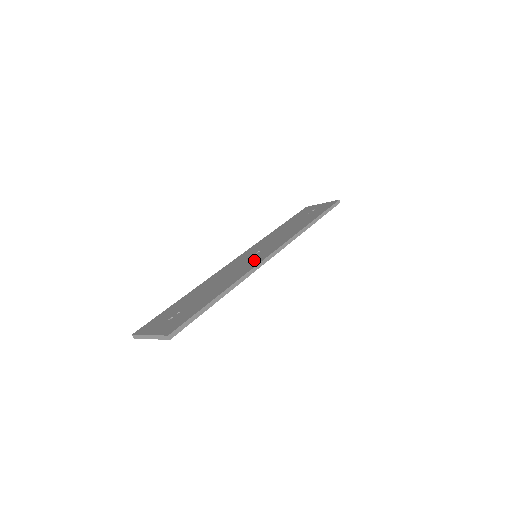
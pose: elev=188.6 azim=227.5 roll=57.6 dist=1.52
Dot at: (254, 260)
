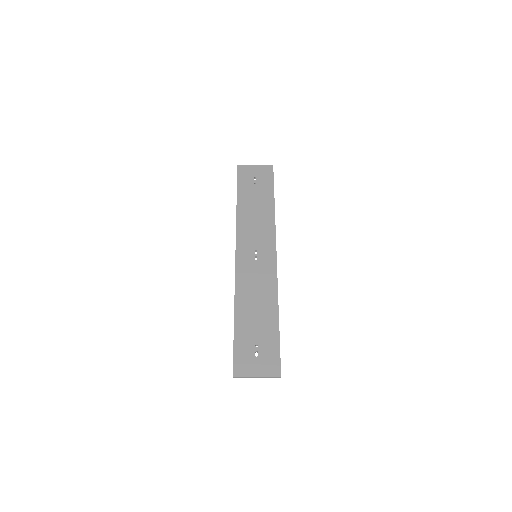
Dot at: (266, 267)
